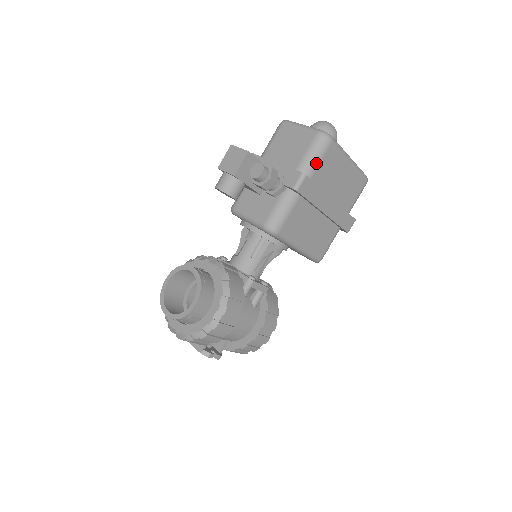
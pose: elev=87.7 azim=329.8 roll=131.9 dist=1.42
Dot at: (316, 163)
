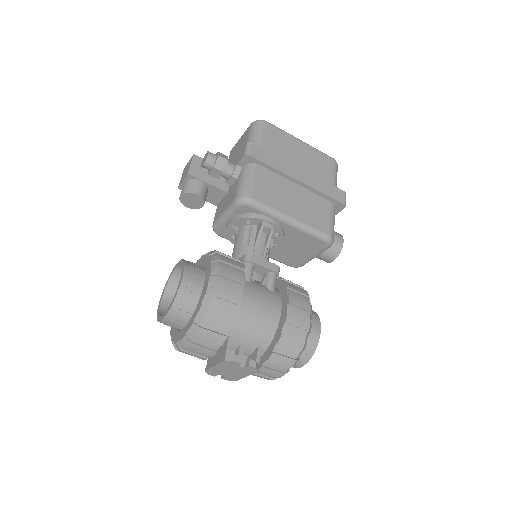
Dot at: (260, 139)
